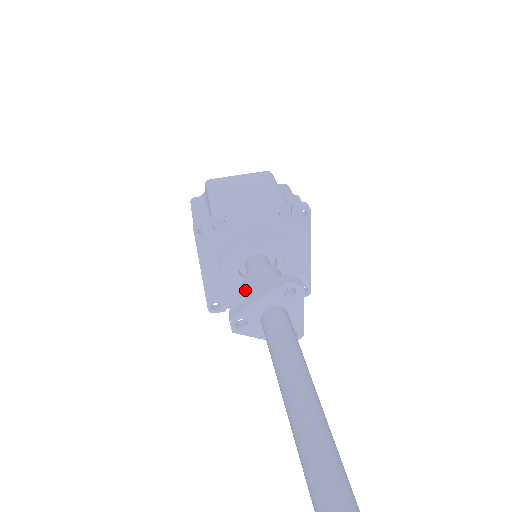
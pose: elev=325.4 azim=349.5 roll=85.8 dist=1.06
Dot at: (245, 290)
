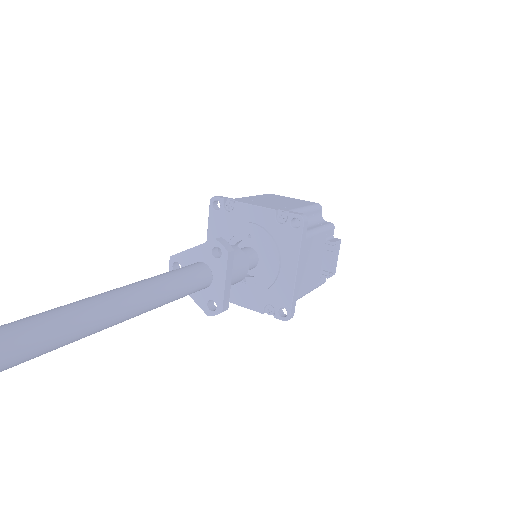
Dot at: occluded
